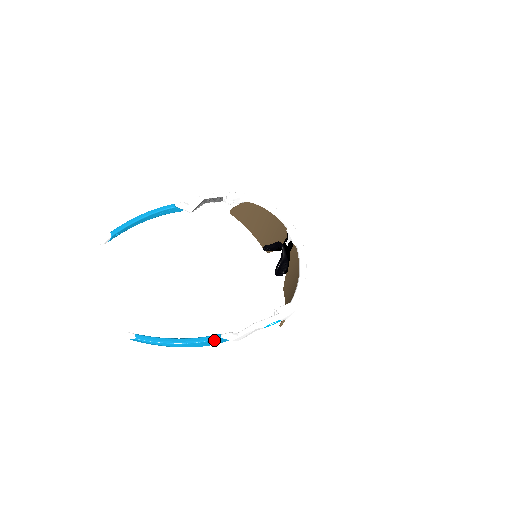
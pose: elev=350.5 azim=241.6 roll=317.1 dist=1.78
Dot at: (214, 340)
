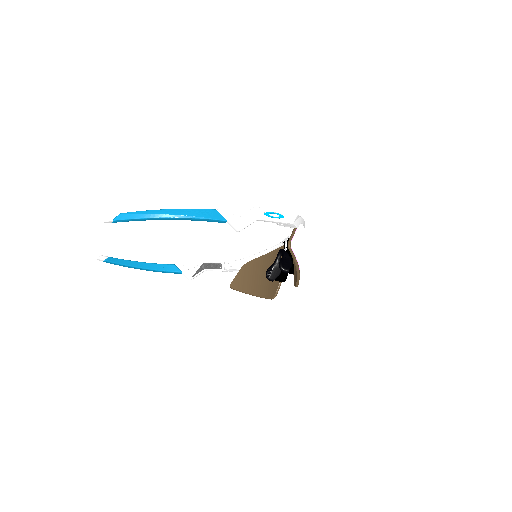
Dot at: (208, 210)
